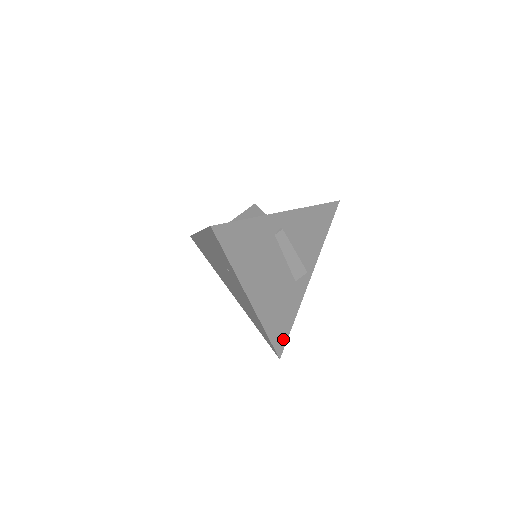
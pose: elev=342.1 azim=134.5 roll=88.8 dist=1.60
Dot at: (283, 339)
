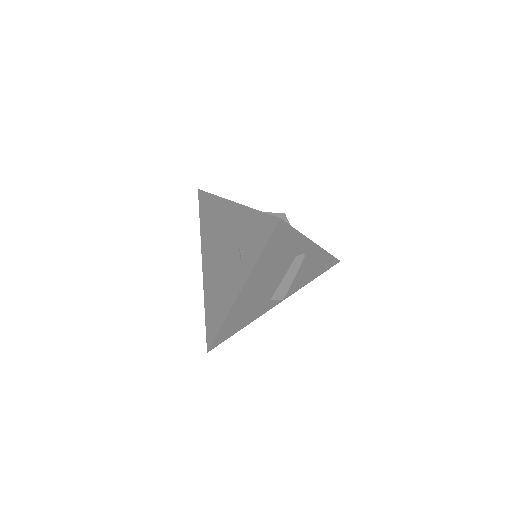
Dot at: (223, 338)
